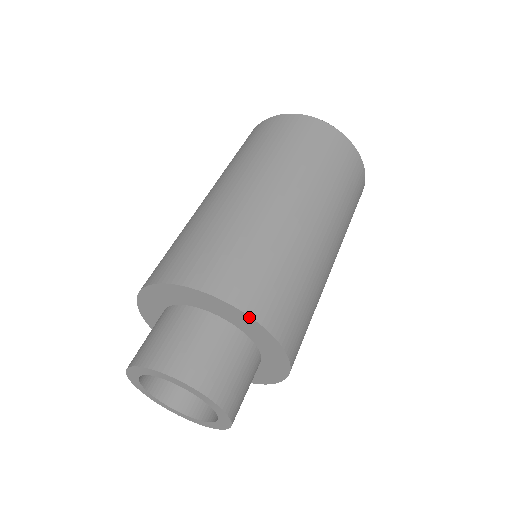
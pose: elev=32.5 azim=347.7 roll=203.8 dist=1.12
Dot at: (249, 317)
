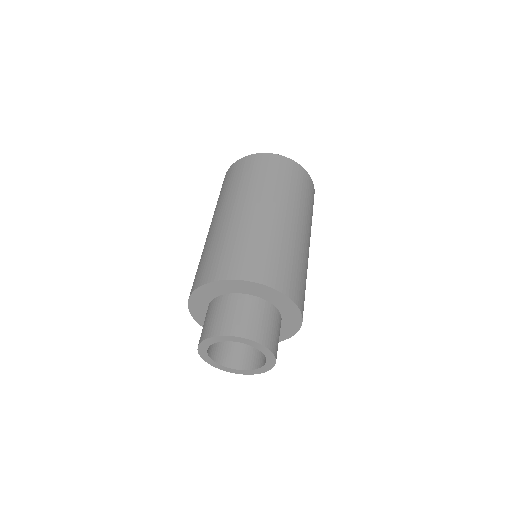
Dot at: (301, 321)
